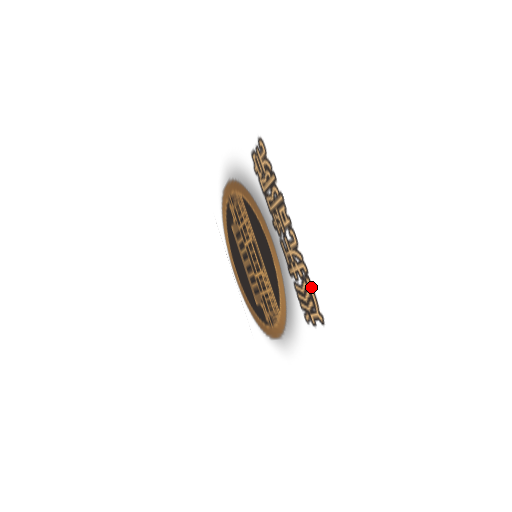
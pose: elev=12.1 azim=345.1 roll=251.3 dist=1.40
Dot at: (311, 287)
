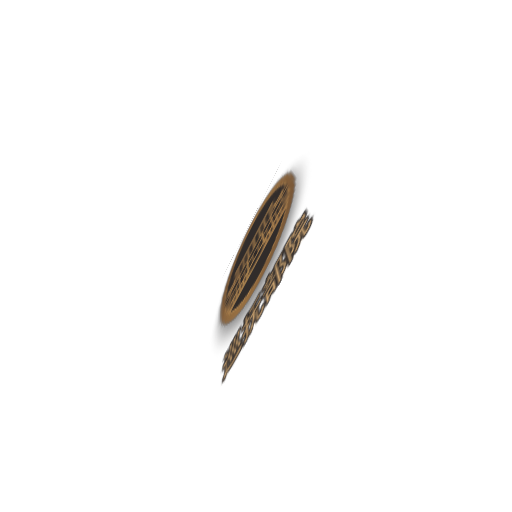
Dot at: (237, 355)
